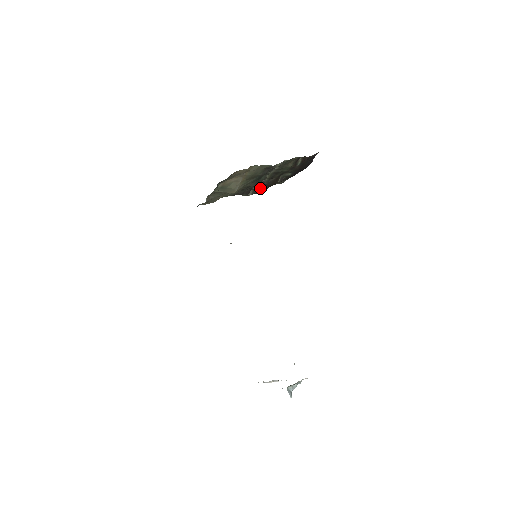
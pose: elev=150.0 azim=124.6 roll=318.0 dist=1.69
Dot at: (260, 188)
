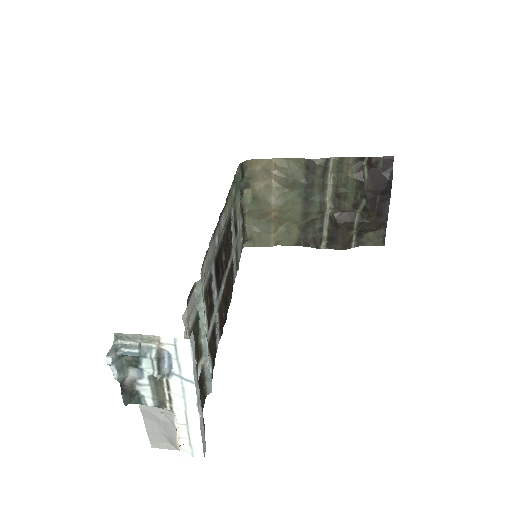
Dot at: (333, 235)
